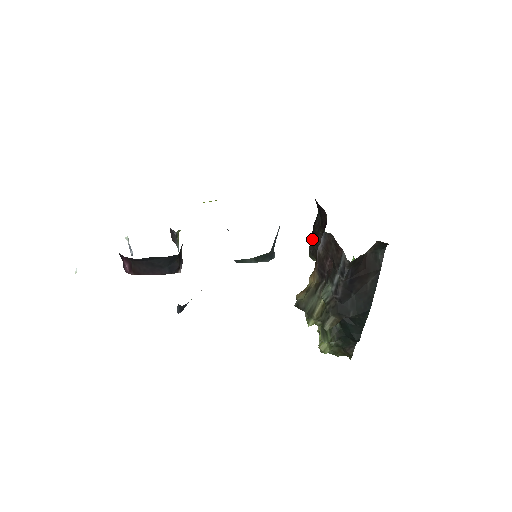
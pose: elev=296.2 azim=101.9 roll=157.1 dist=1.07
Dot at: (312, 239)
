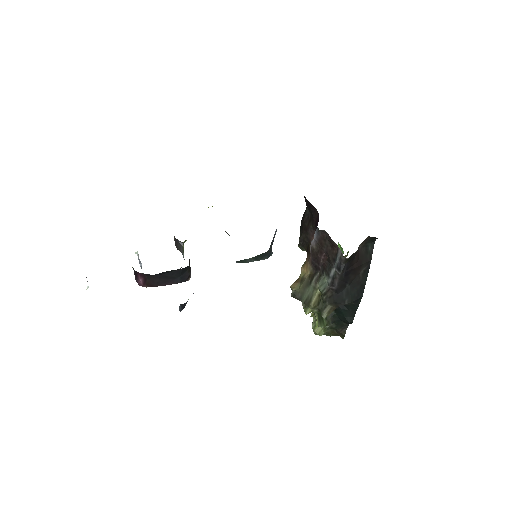
Dot at: (301, 232)
